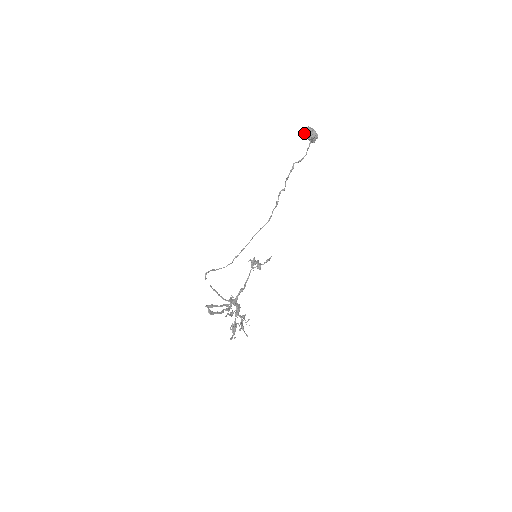
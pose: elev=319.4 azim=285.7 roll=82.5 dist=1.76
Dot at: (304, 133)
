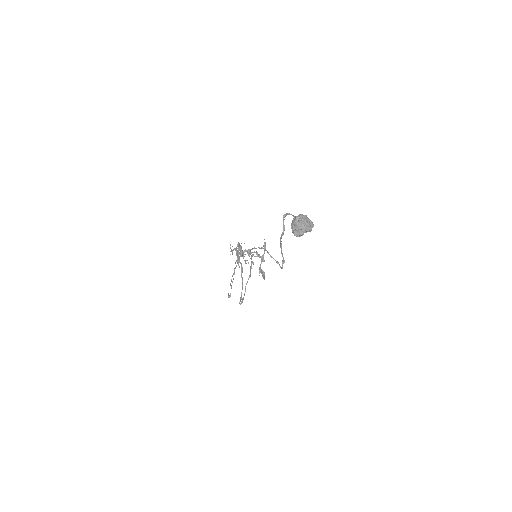
Dot at: (297, 235)
